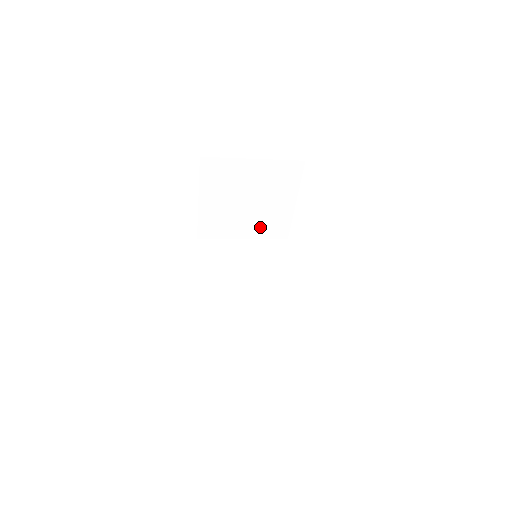
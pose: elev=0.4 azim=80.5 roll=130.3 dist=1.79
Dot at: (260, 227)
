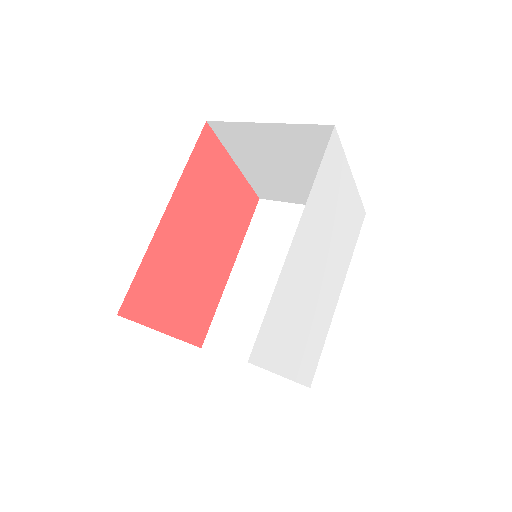
Dot at: occluded
